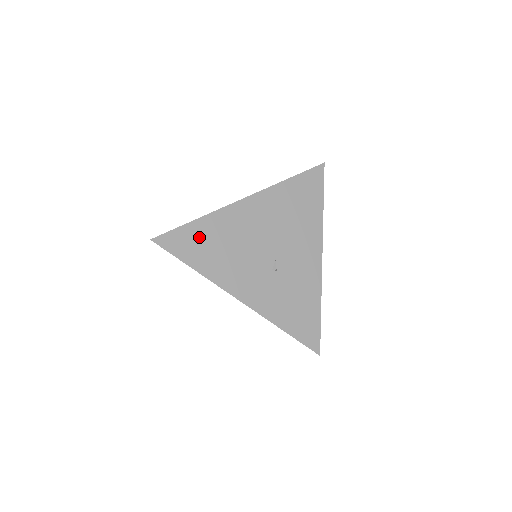
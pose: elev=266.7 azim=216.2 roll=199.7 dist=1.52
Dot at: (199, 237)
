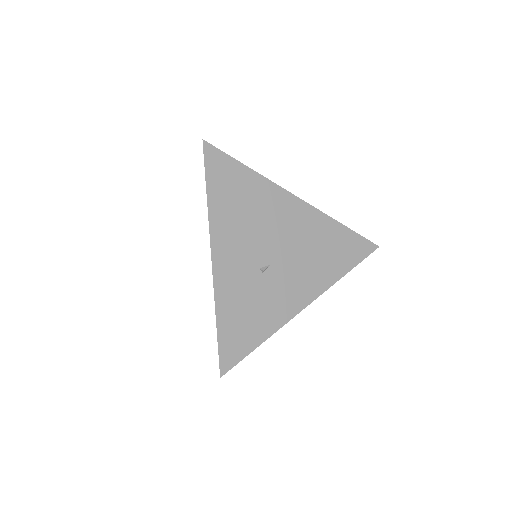
Dot at: (237, 181)
